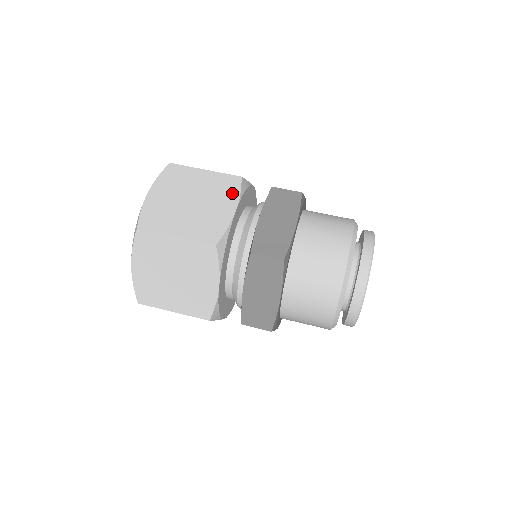
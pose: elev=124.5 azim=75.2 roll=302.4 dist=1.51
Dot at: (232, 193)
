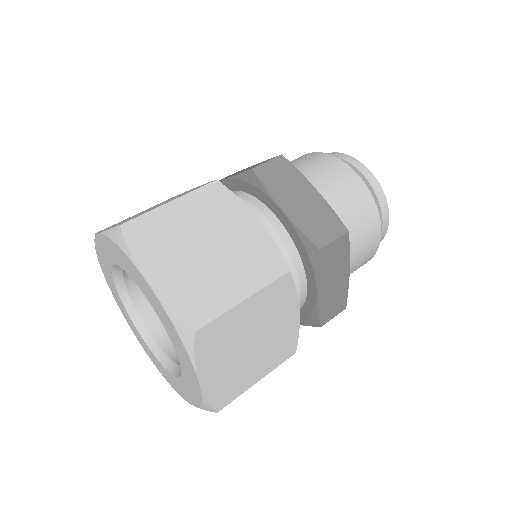
Dot at: (232, 205)
